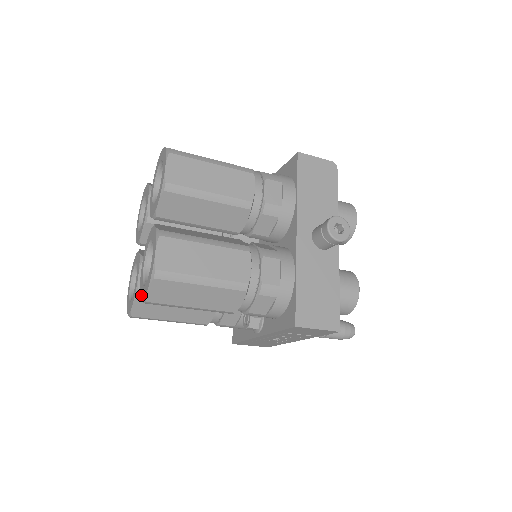
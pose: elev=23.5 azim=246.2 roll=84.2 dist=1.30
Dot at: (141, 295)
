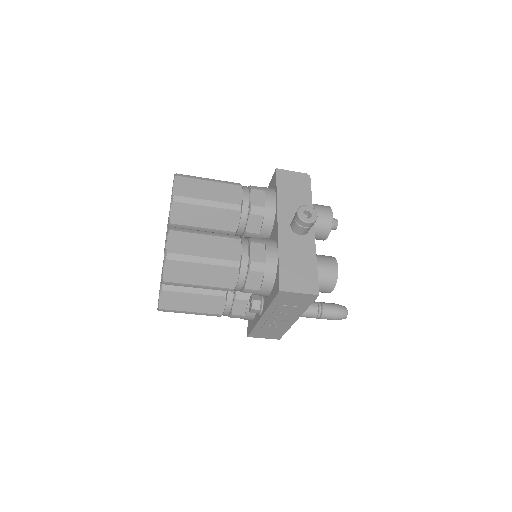
Dot at: (161, 280)
